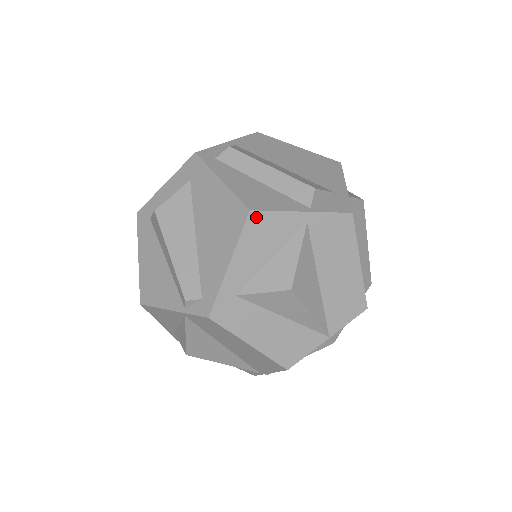
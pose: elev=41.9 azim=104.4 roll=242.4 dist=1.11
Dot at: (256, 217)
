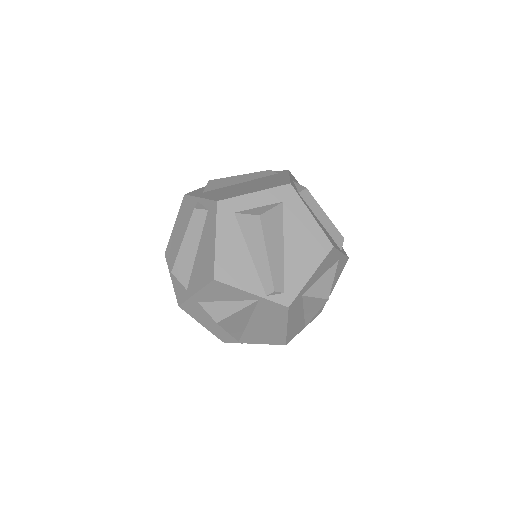
Dot at: (332, 251)
